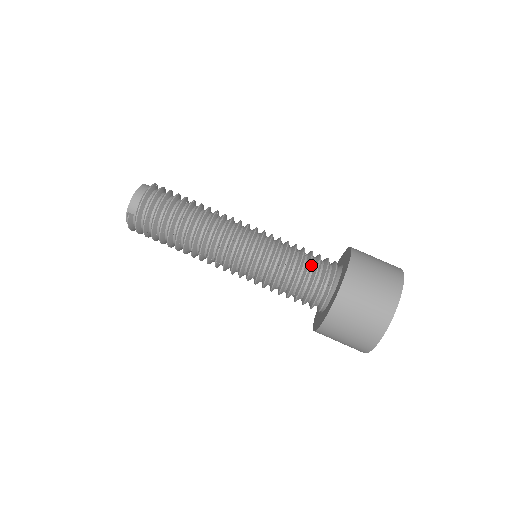
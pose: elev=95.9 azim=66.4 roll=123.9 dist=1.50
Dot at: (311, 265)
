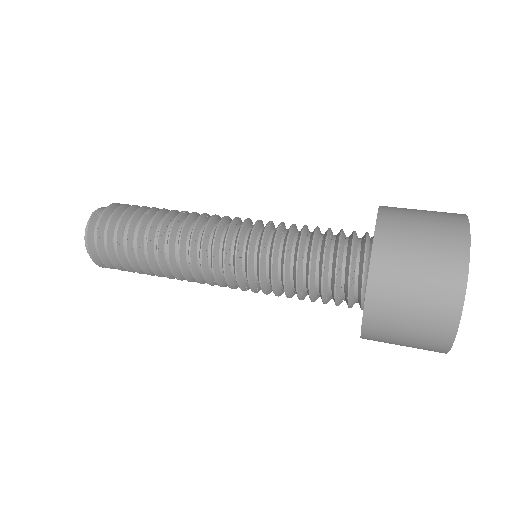
Dot at: occluded
